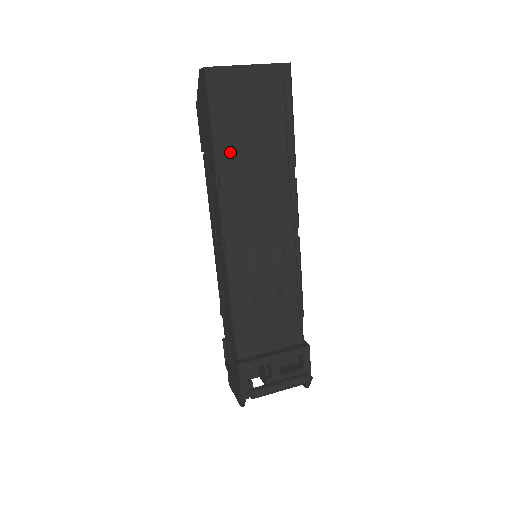
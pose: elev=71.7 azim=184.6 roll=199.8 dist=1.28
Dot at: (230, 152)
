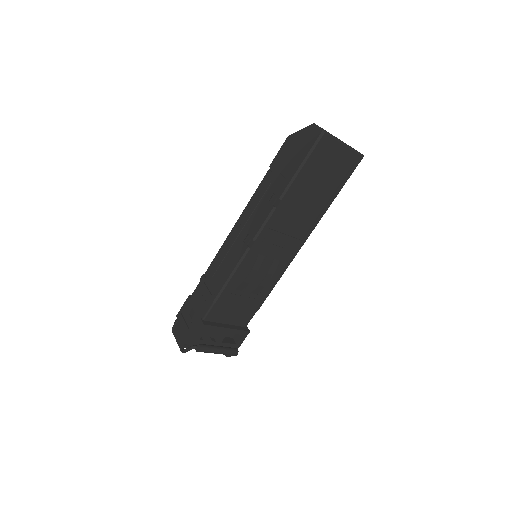
Dot at: (298, 188)
